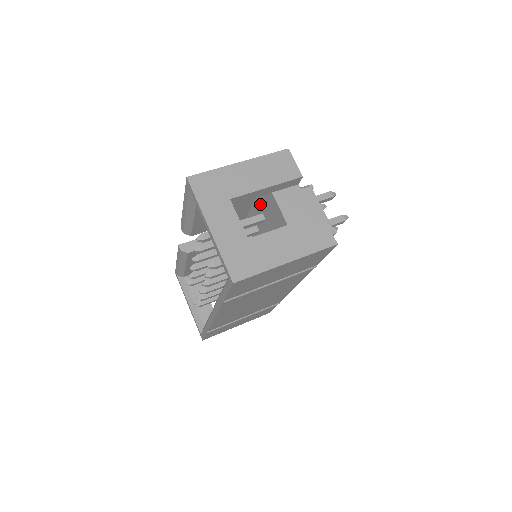
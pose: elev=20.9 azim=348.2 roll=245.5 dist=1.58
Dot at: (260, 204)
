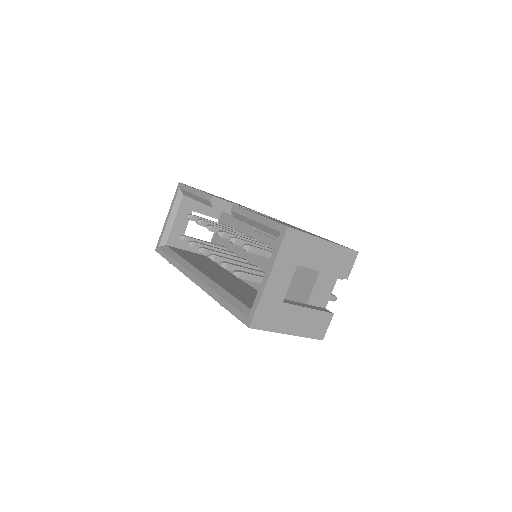
Dot at: occluded
